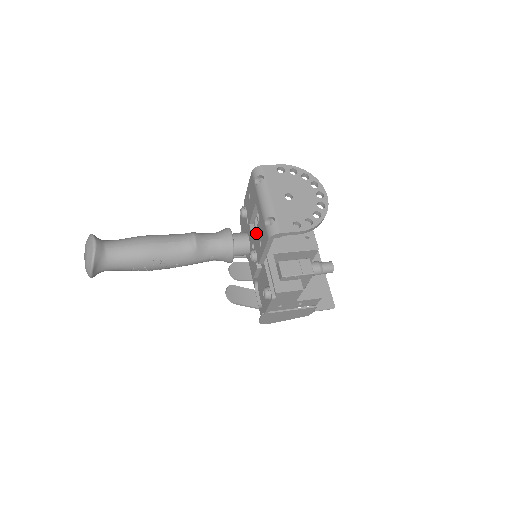
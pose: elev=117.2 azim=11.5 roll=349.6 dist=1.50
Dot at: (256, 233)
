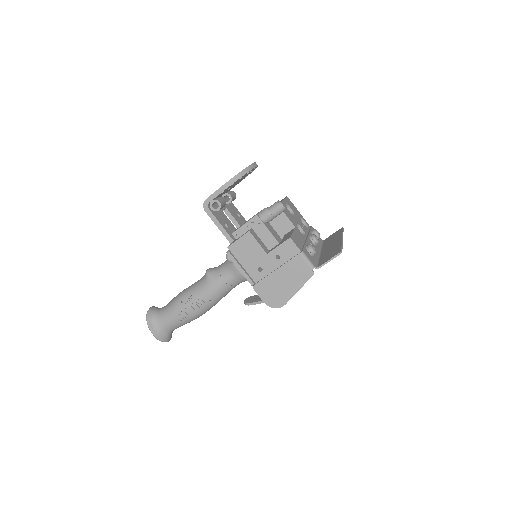
Dot at: occluded
